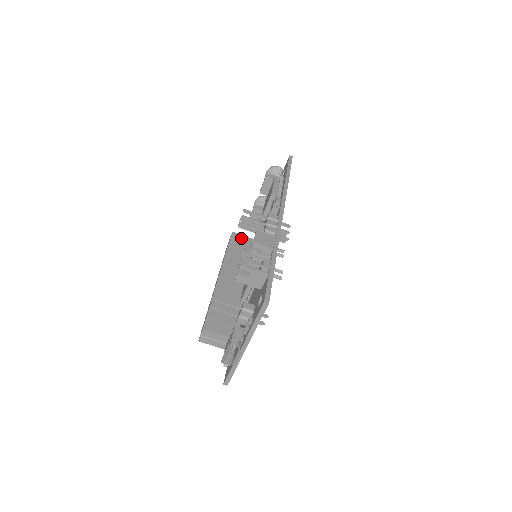
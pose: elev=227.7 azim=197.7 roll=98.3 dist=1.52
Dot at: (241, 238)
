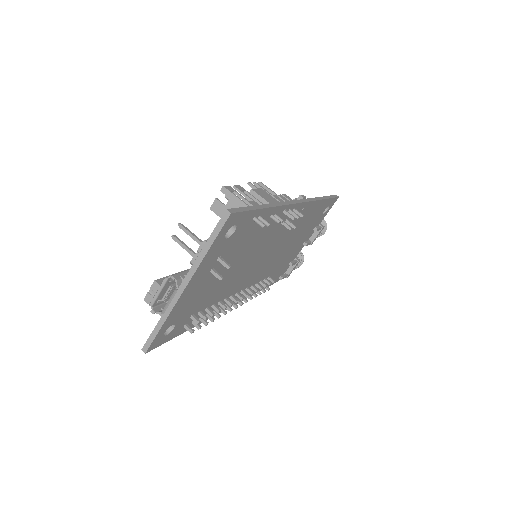
Dot at: occluded
